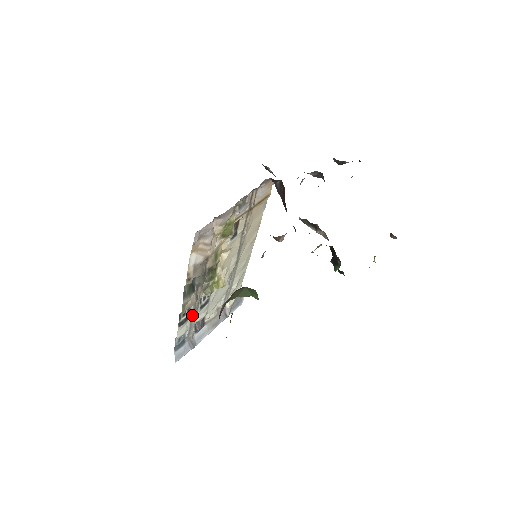
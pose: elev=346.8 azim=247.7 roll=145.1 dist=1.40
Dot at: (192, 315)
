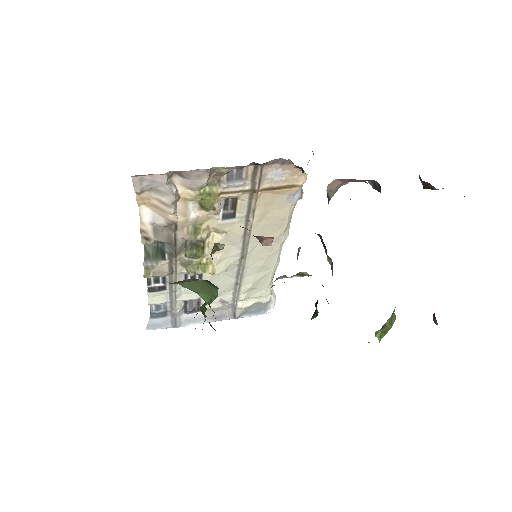
Dot at: (170, 288)
